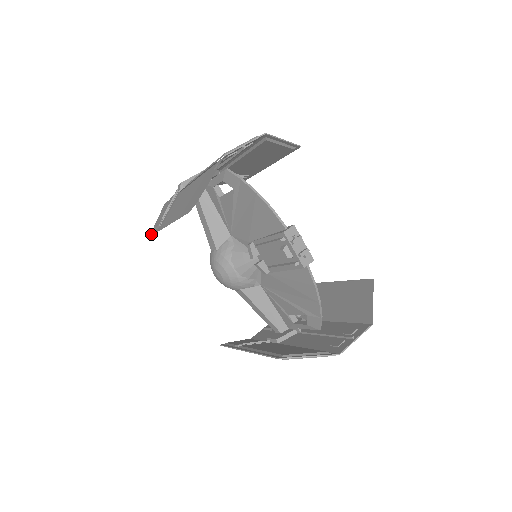
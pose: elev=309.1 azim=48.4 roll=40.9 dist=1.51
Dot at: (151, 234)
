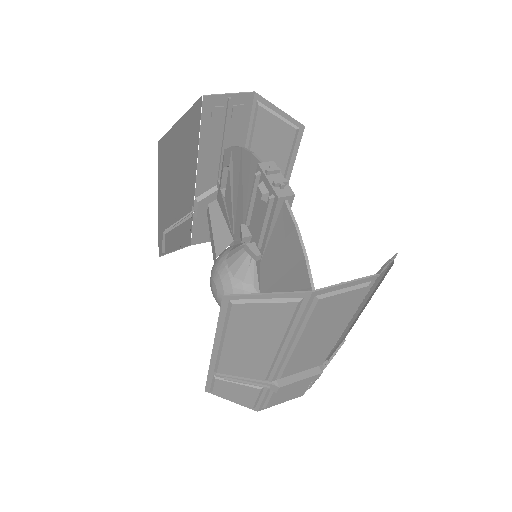
Dot at: (159, 254)
